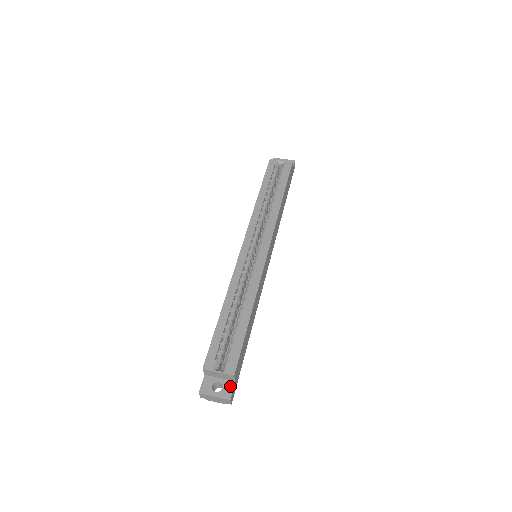
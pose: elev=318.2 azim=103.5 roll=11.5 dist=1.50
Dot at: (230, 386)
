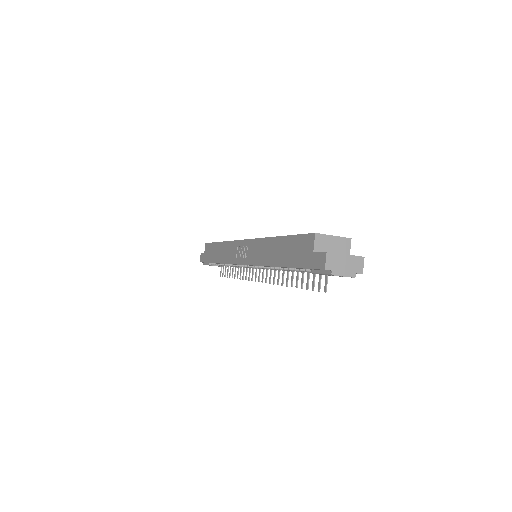
Dot at: occluded
